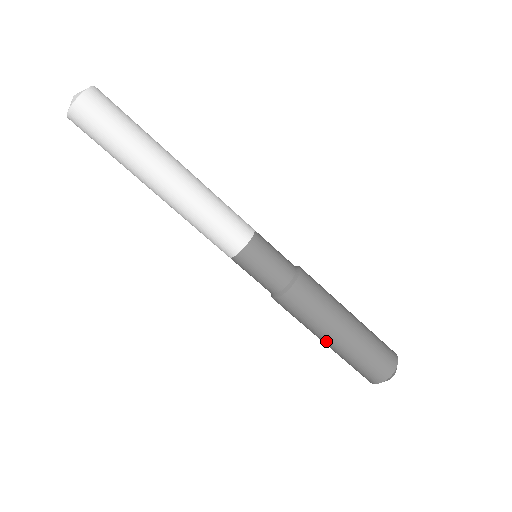
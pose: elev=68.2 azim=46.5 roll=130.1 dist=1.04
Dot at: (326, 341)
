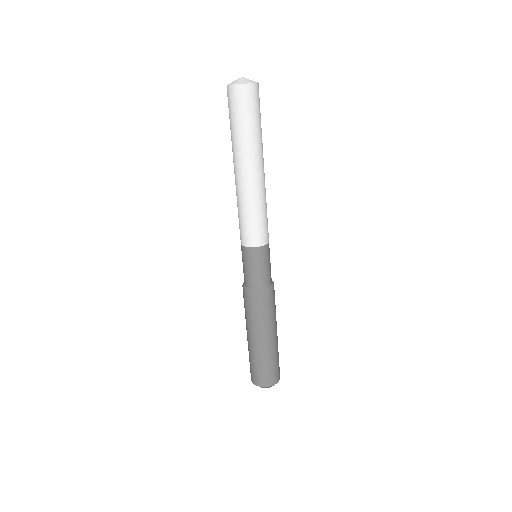
Dot at: (251, 338)
